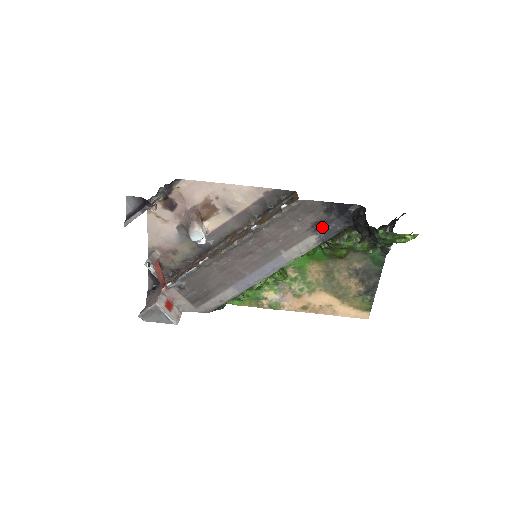
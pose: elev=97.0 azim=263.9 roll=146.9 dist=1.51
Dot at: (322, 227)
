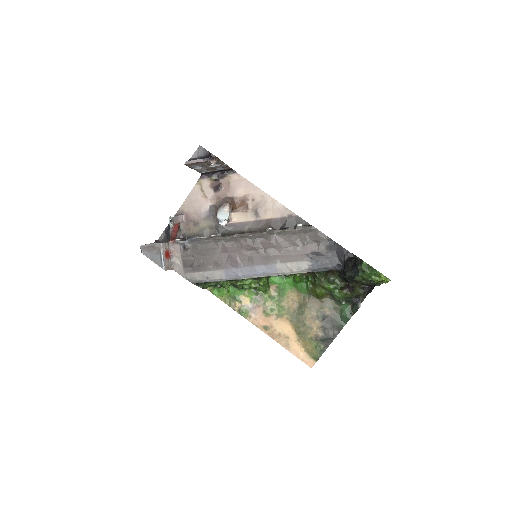
Dot at: (318, 258)
